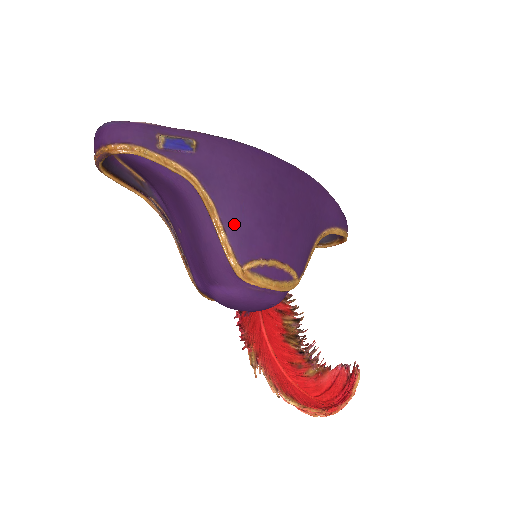
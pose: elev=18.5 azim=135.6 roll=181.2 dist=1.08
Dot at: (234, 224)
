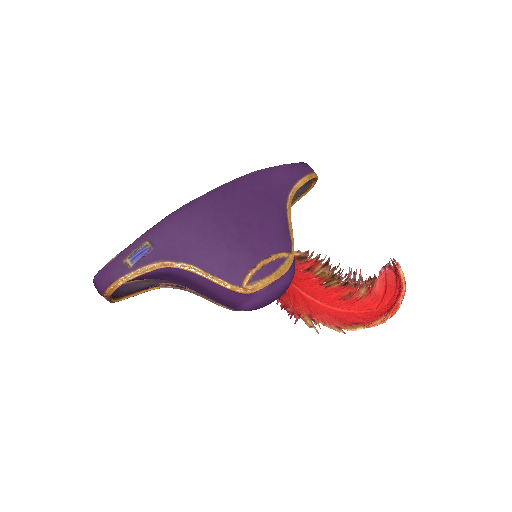
Dot at: (214, 266)
